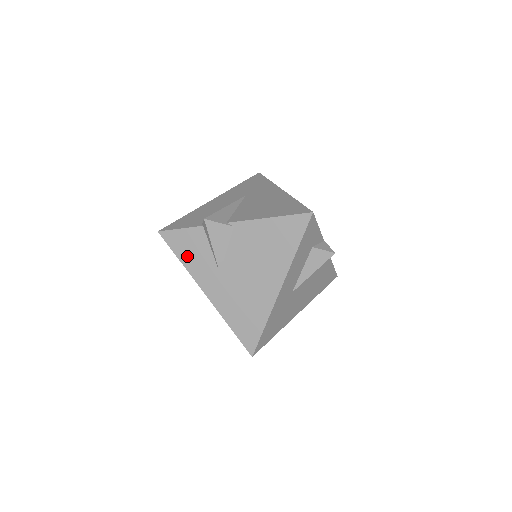
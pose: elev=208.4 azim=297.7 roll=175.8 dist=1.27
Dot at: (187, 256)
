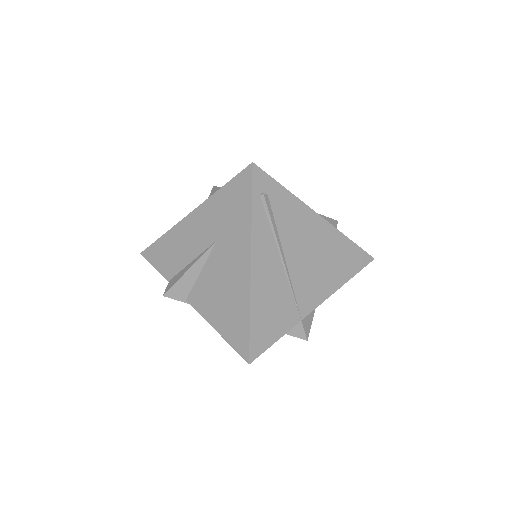
Dot at: occluded
